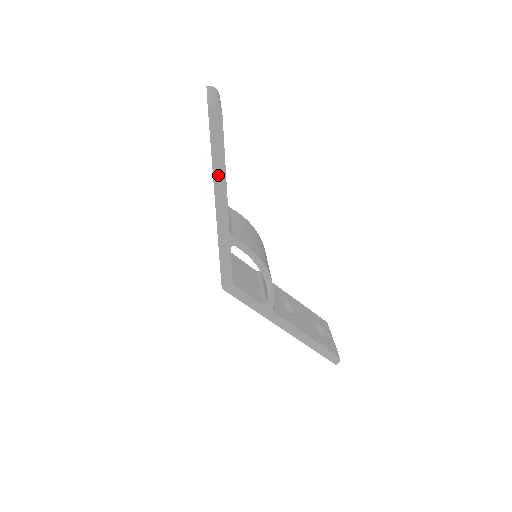
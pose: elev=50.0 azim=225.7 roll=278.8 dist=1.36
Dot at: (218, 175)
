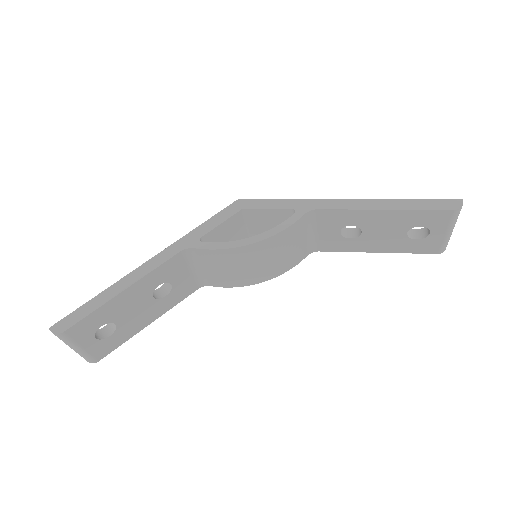
Dot at: occluded
